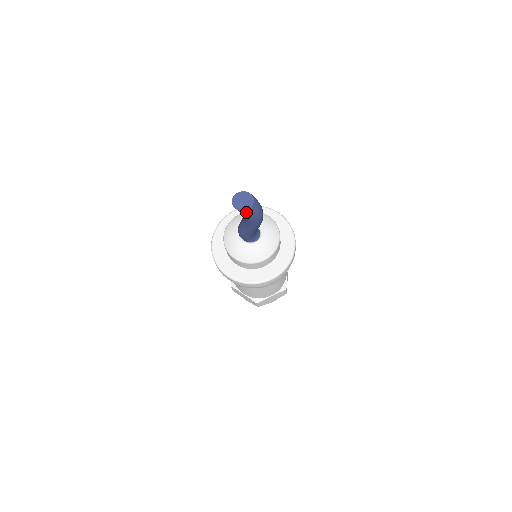
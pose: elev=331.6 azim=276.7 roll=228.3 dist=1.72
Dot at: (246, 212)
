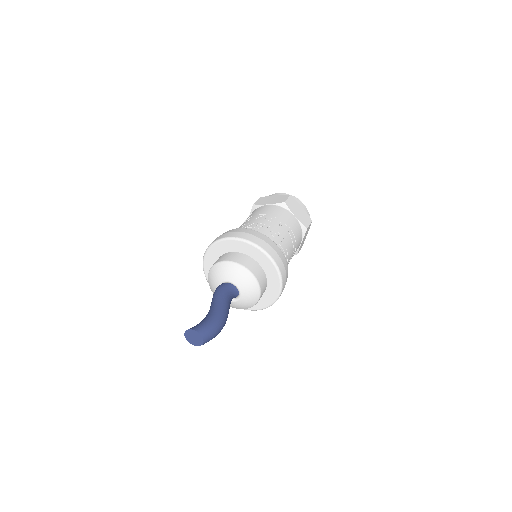
Dot at: (197, 344)
